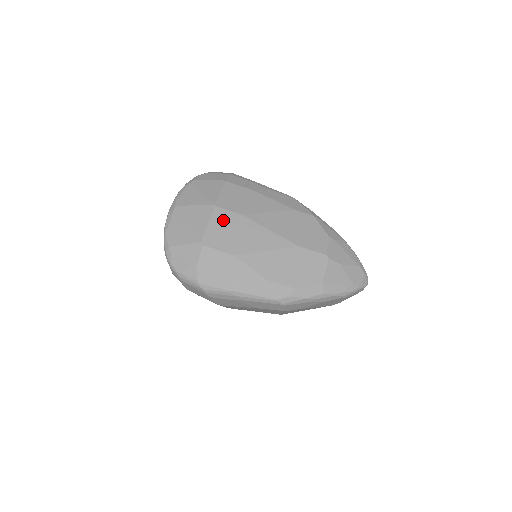
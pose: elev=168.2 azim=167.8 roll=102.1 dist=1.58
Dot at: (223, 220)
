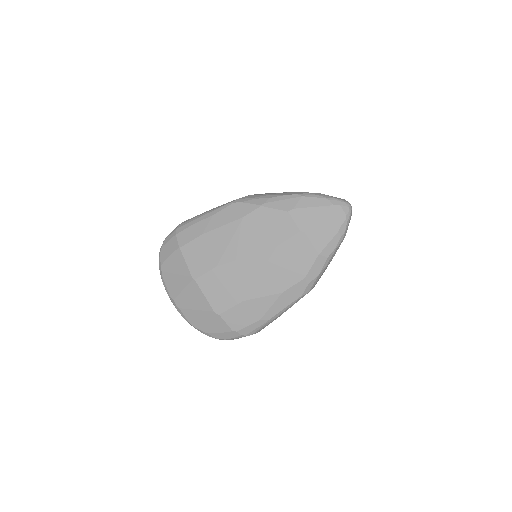
Dot at: (210, 284)
